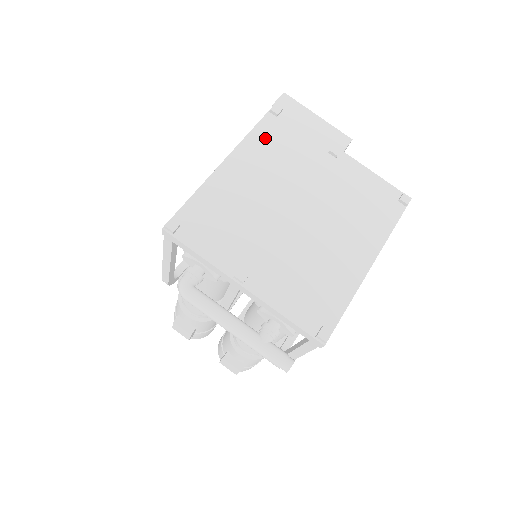
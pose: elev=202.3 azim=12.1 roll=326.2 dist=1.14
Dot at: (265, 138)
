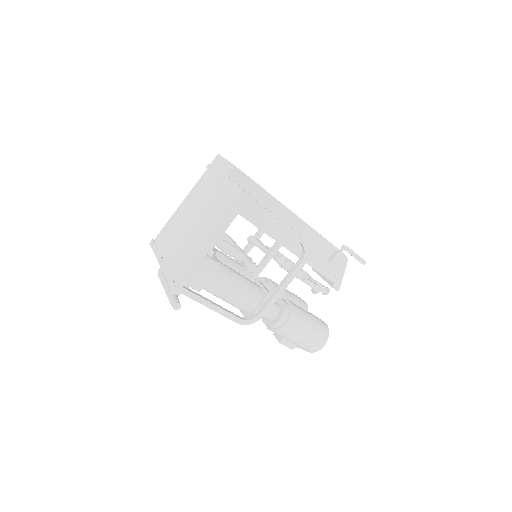
Dot at: (199, 185)
